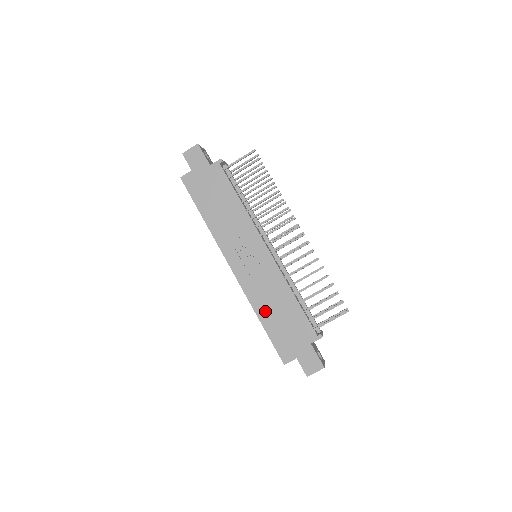
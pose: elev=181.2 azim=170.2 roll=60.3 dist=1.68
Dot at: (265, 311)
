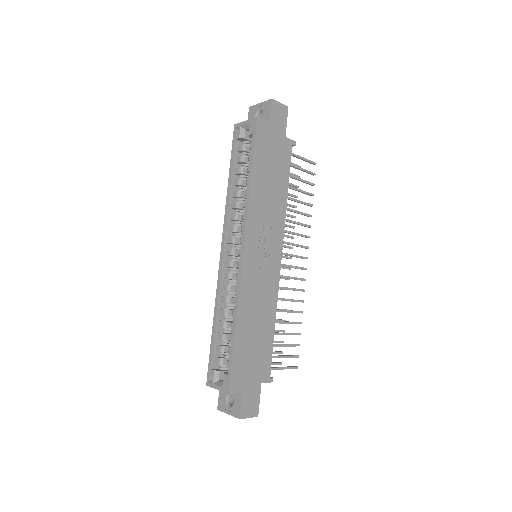
Dot at: (246, 321)
